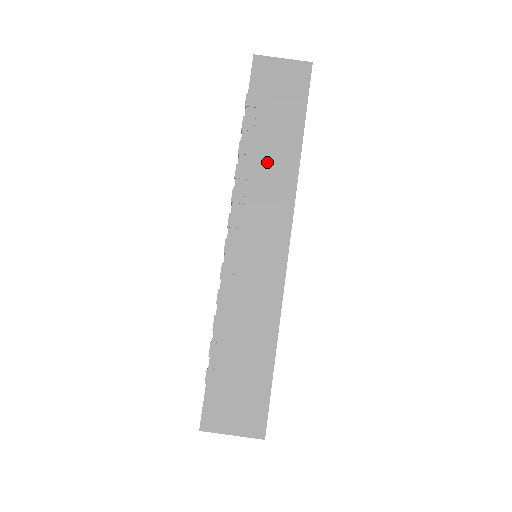
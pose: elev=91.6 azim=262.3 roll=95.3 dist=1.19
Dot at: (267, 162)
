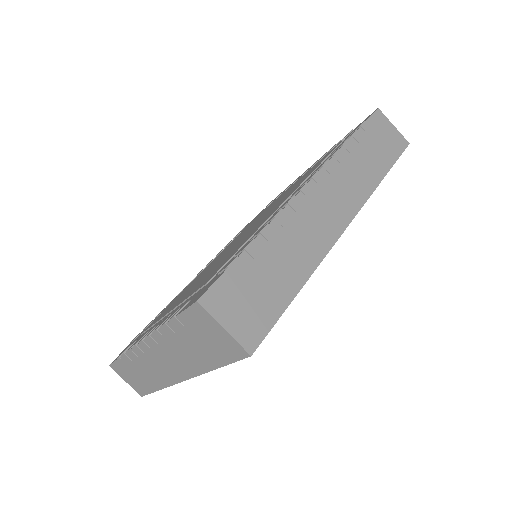
Dot at: (358, 166)
